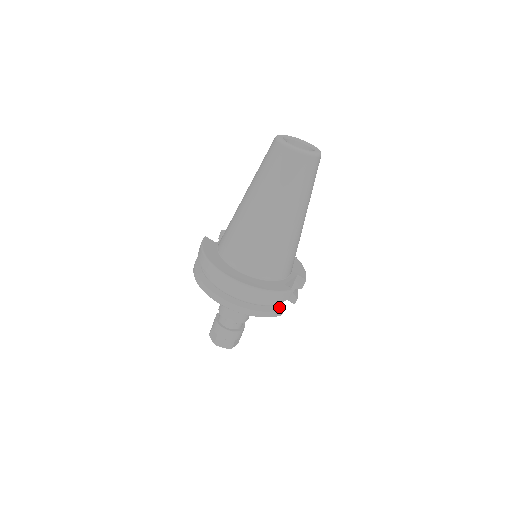
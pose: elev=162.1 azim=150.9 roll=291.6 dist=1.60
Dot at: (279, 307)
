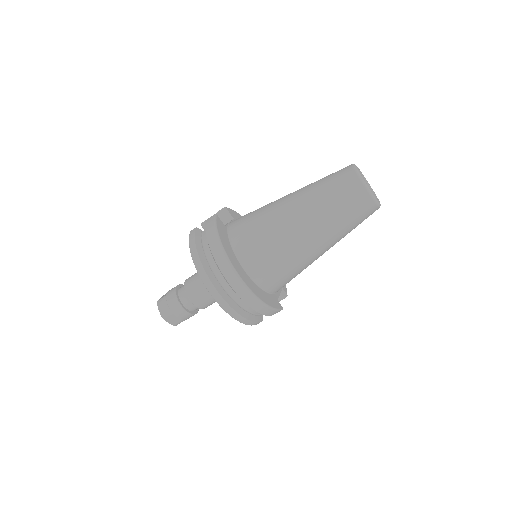
Dot at: (261, 318)
